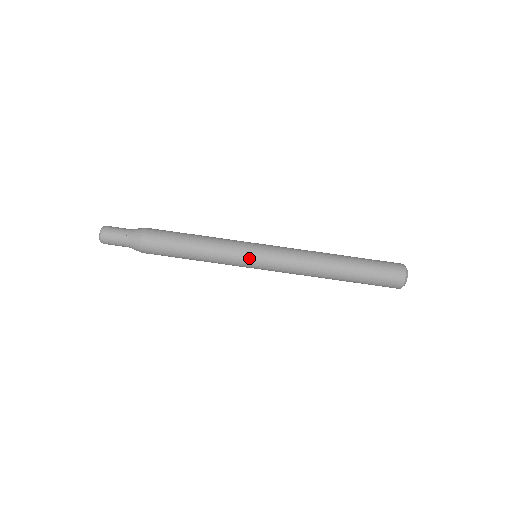
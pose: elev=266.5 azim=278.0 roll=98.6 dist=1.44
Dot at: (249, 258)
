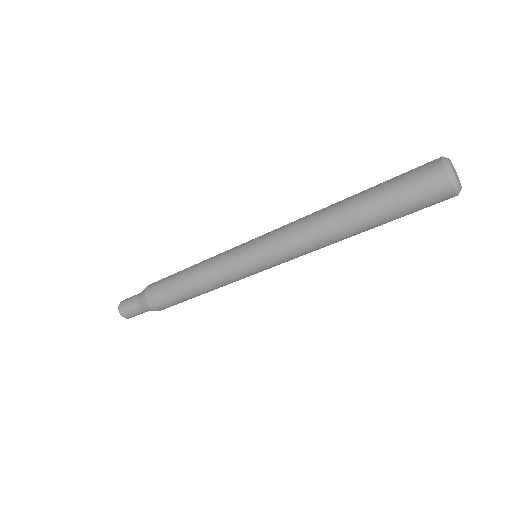
Dot at: (256, 273)
